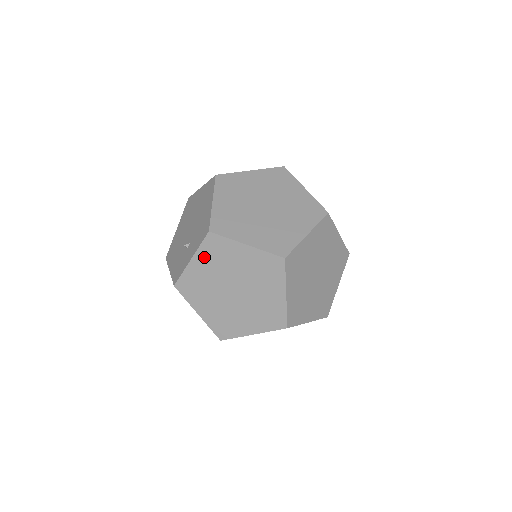
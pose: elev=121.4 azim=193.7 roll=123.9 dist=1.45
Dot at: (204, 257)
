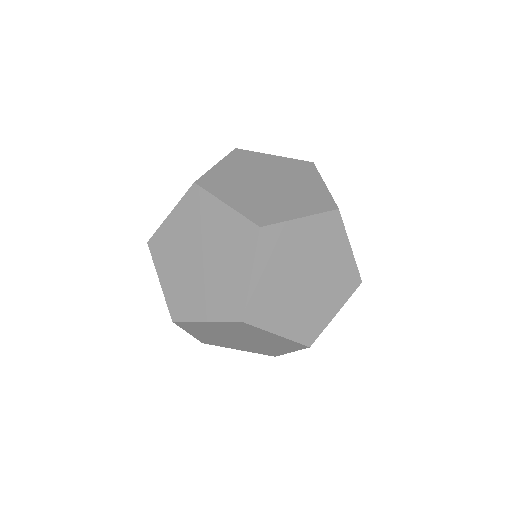
Dot at: (193, 331)
